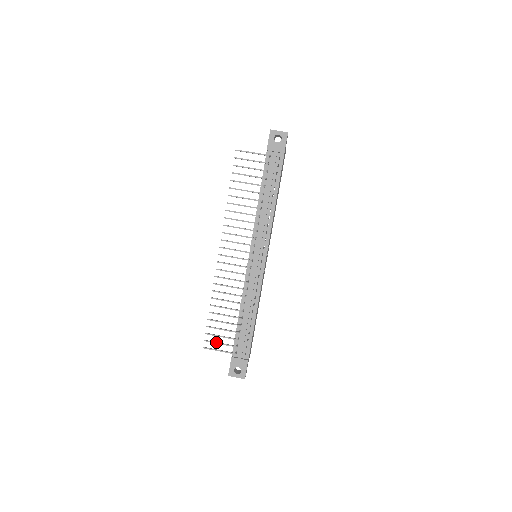
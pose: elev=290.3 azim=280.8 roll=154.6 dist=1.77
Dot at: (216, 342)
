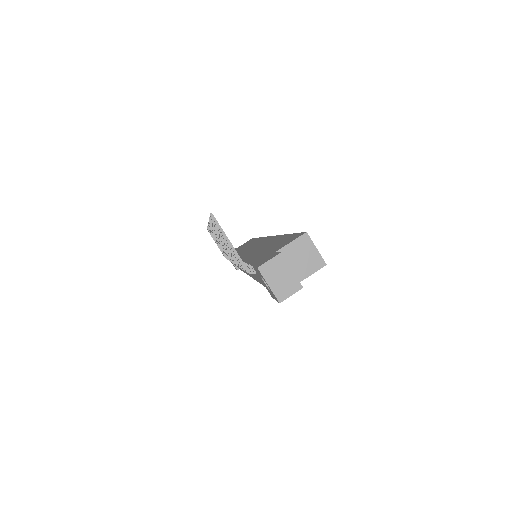
Dot at: occluded
